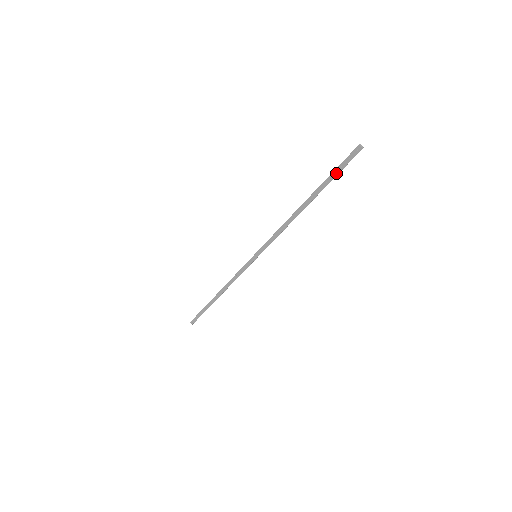
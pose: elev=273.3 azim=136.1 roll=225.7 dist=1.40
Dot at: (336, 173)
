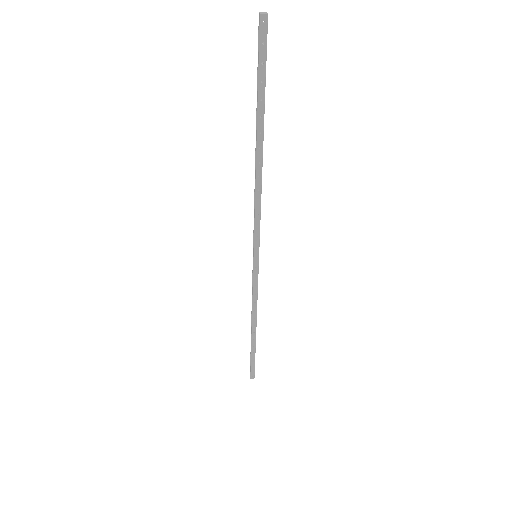
Dot at: (263, 78)
